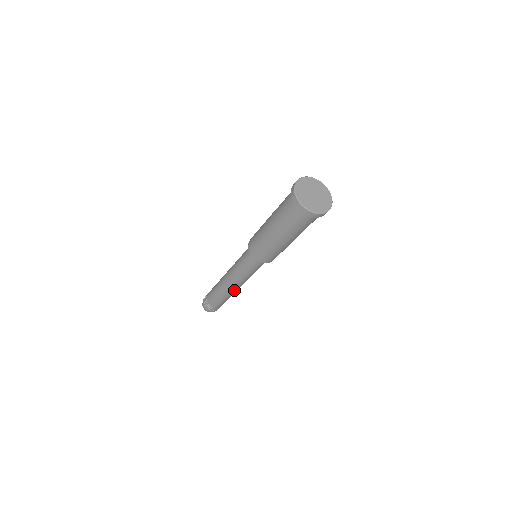
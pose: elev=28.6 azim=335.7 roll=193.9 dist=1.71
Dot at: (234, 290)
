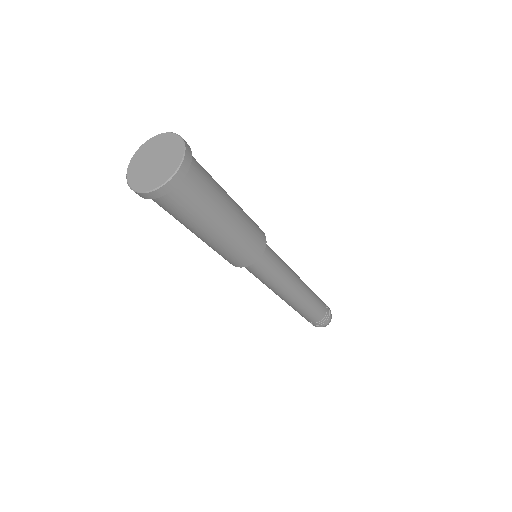
Dot at: (289, 301)
